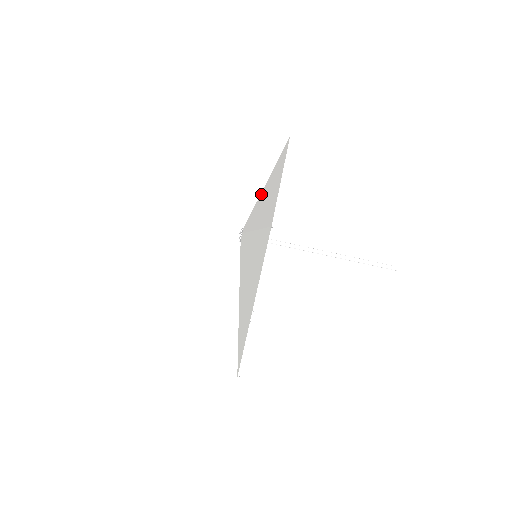
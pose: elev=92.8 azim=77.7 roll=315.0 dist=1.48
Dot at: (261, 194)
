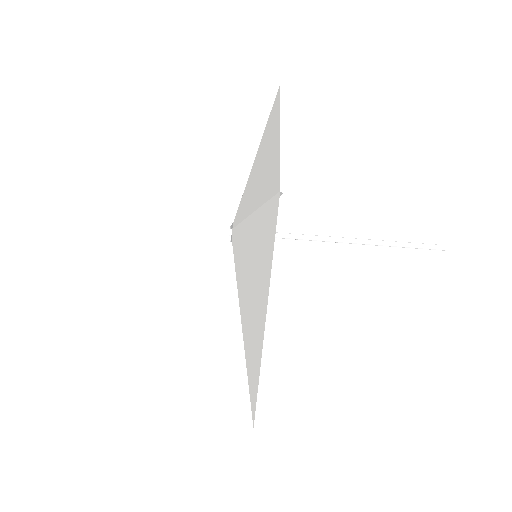
Dot at: (251, 171)
